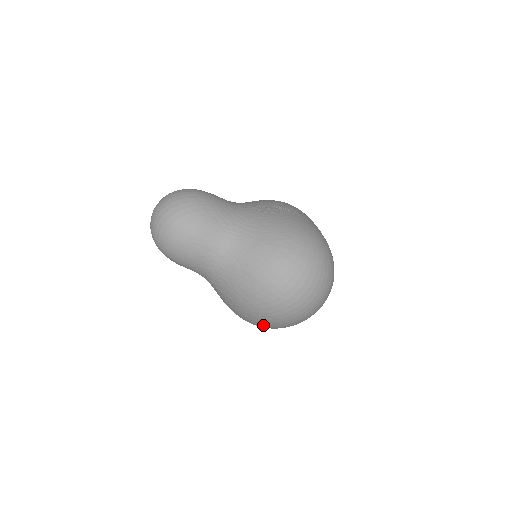
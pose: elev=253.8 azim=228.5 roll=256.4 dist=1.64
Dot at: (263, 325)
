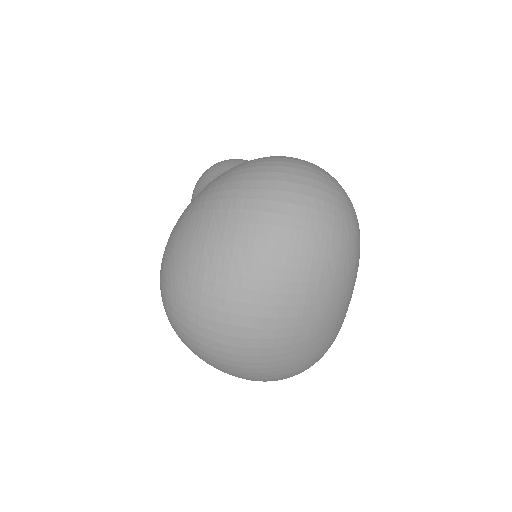
Dot at: (197, 213)
